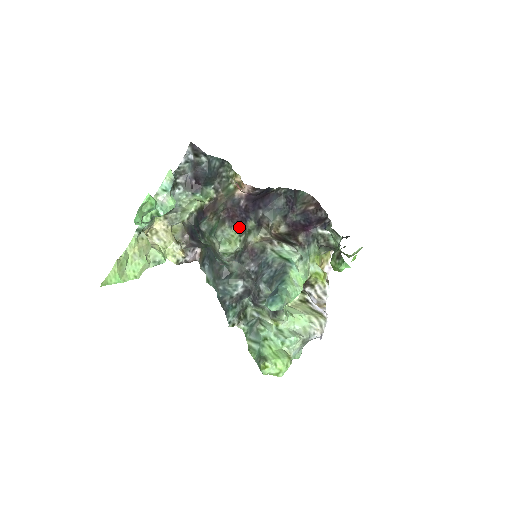
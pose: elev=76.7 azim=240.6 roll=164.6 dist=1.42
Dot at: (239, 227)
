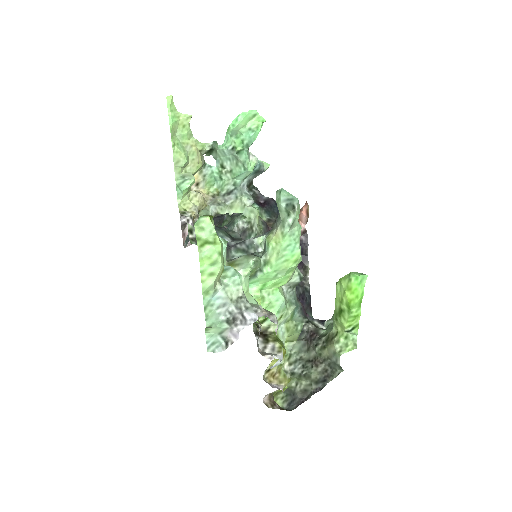
Dot at: occluded
